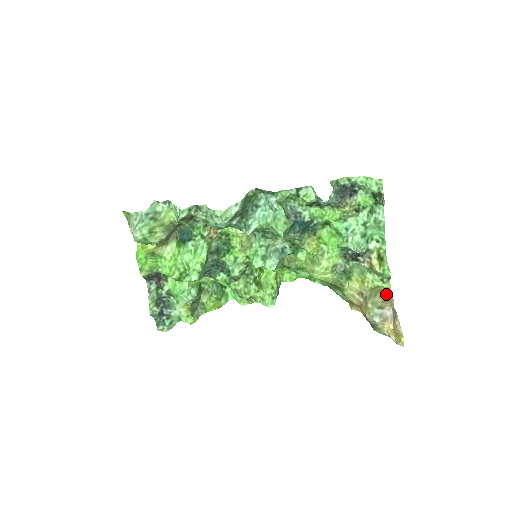
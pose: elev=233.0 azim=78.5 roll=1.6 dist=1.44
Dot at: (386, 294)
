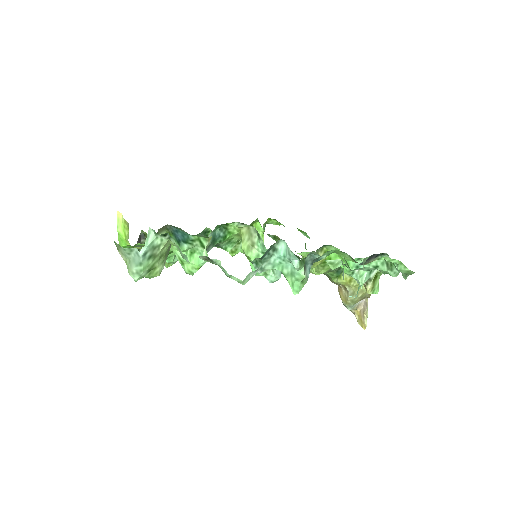
Dot at: (366, 294)
